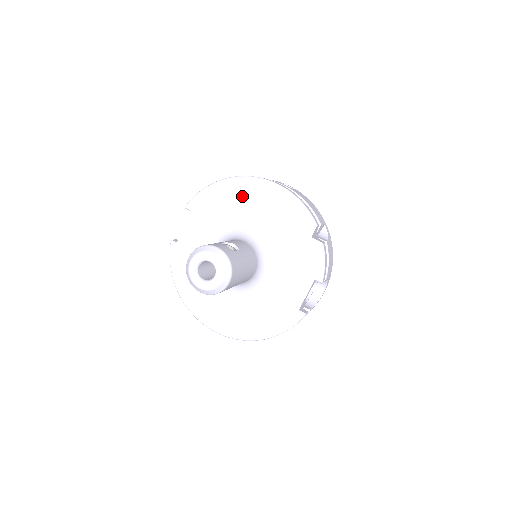
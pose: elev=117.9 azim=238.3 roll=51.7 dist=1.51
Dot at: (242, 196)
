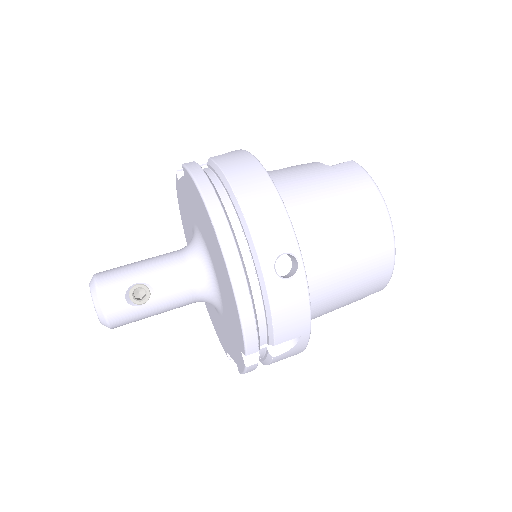
Dot at: (211, 238)
